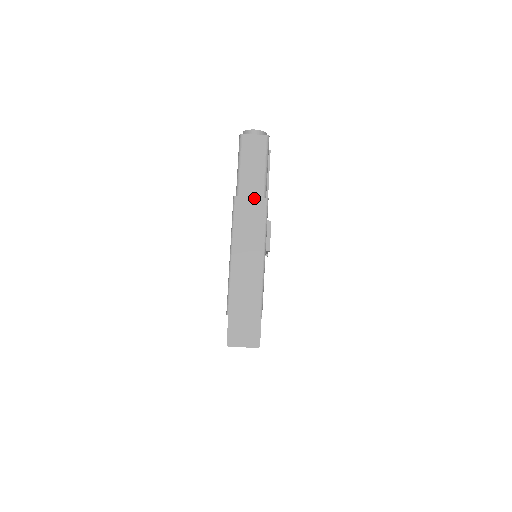
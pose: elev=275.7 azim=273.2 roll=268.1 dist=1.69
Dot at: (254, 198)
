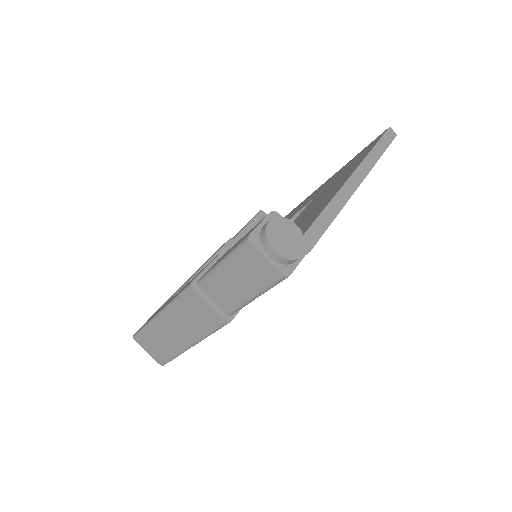
Dot at: (213, 308)
